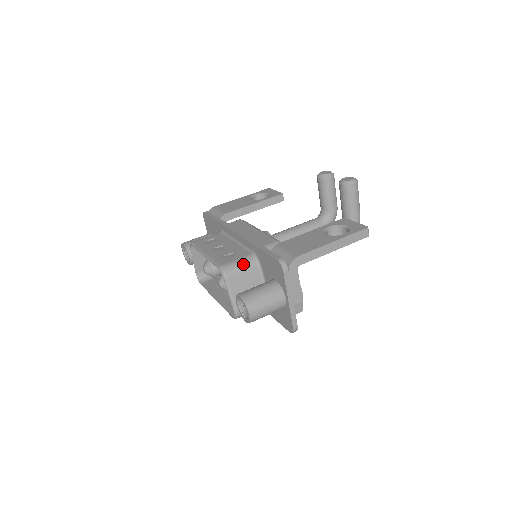
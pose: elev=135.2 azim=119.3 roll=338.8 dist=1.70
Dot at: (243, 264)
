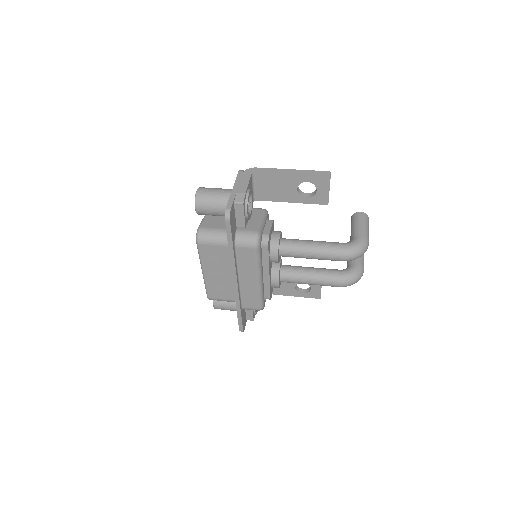
Dot at: occluded
